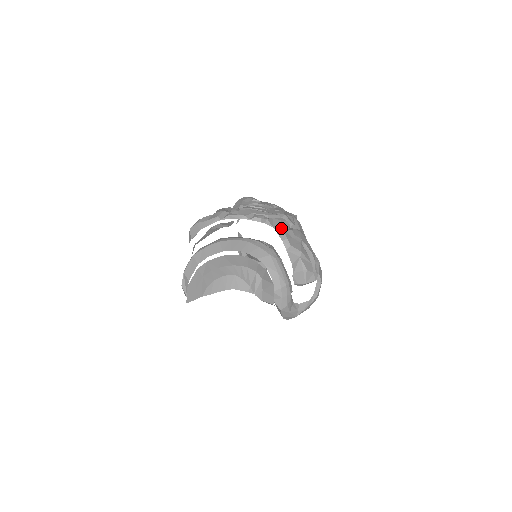
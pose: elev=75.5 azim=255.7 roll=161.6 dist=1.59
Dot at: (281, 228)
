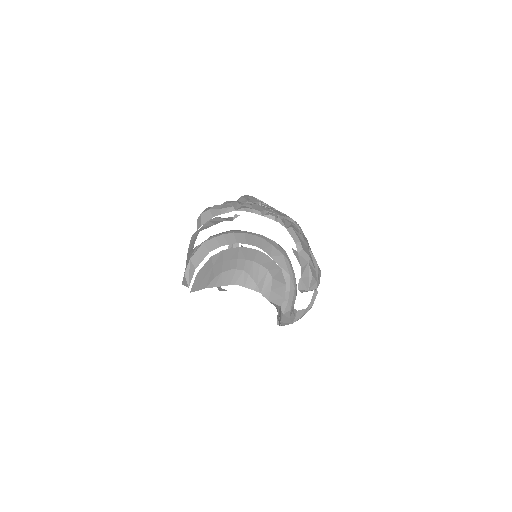
Dot at: (294, 230)
